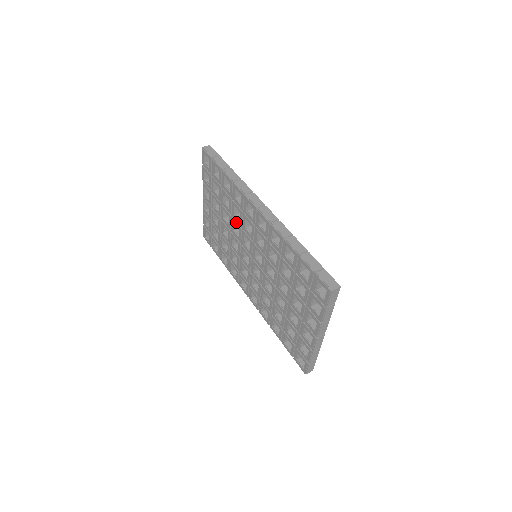
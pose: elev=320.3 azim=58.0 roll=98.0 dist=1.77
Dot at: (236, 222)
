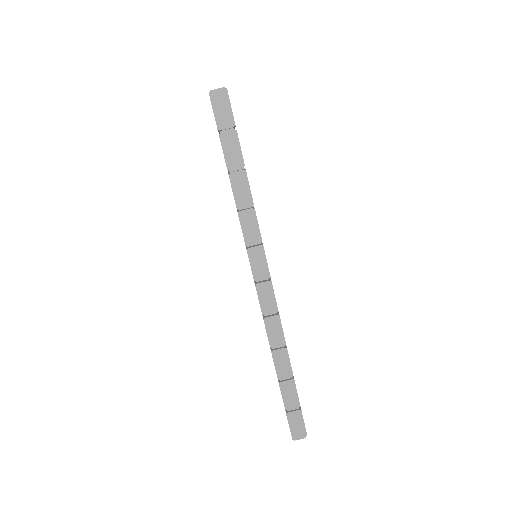
Dot at: occluded
